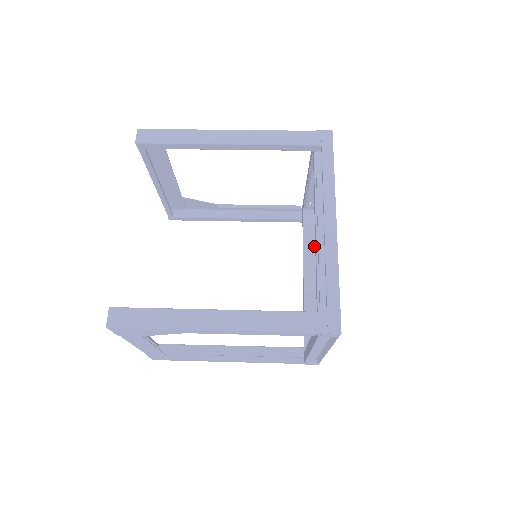
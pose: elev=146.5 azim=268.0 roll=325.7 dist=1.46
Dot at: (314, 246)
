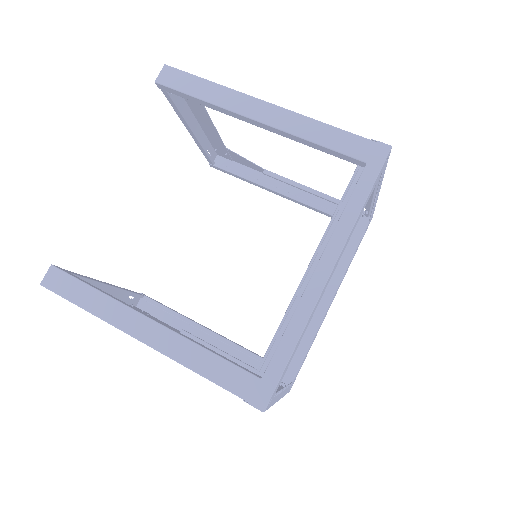
Dot at: (348, 261)
